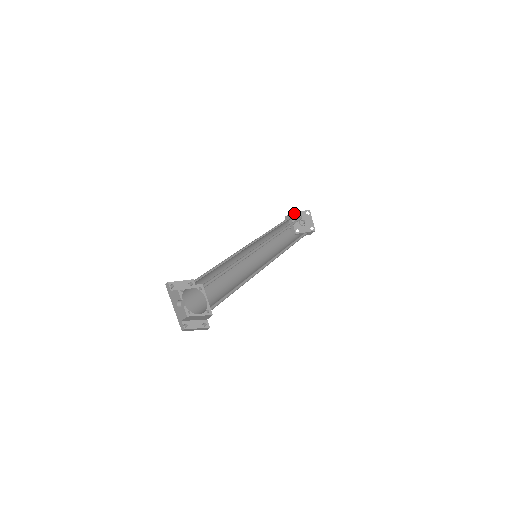
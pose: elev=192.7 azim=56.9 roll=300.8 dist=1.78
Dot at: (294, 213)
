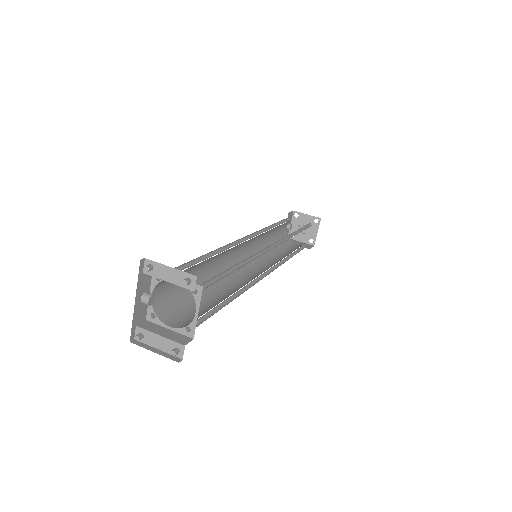
Dot at: (299, 213)
